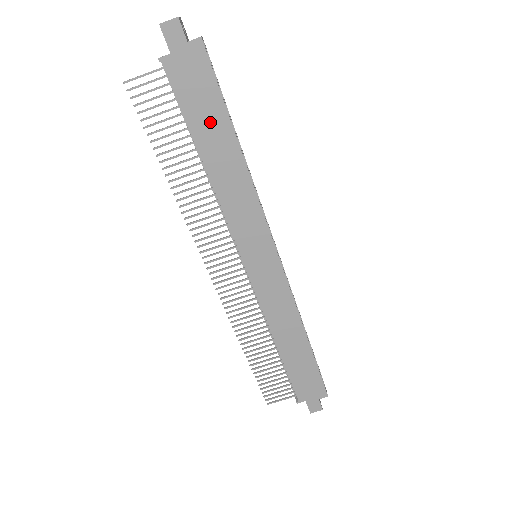
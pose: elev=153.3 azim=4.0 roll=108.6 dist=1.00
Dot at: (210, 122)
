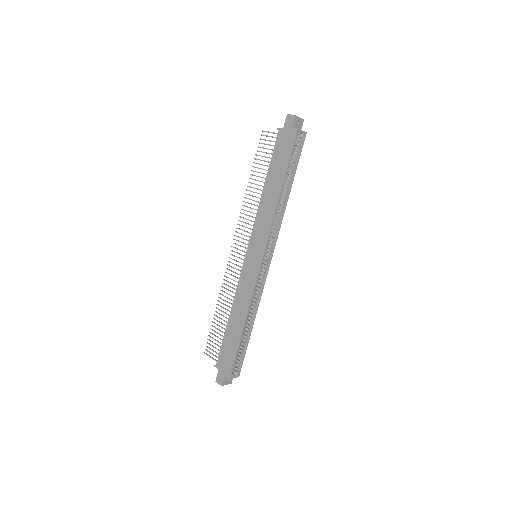
Dot at: (278, 169)
